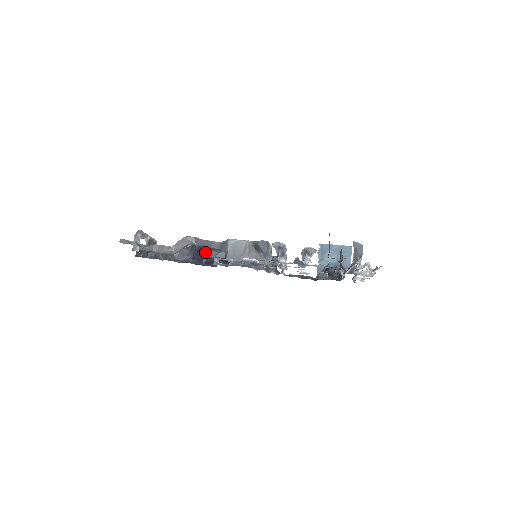
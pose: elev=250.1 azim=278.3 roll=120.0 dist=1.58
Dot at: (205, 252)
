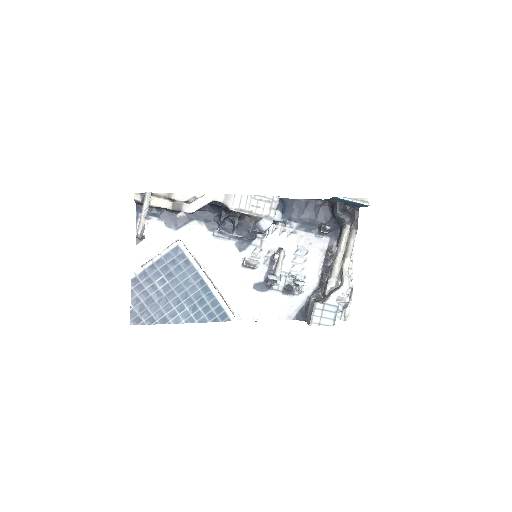
Dot at: occluded
